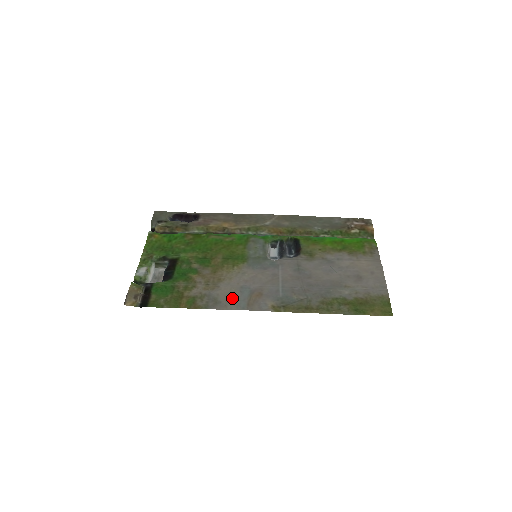
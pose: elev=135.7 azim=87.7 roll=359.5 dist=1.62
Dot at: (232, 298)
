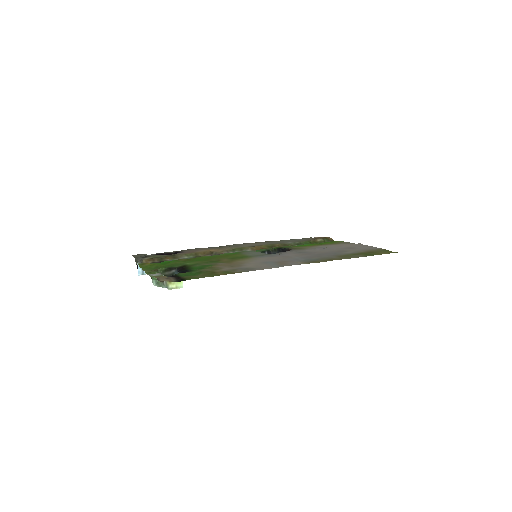
Dot at: (263, 266)
